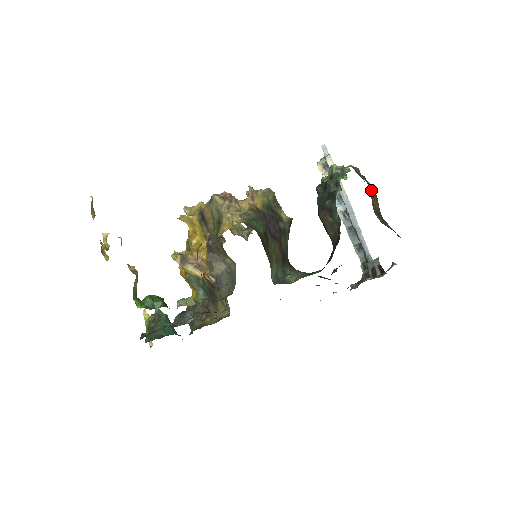
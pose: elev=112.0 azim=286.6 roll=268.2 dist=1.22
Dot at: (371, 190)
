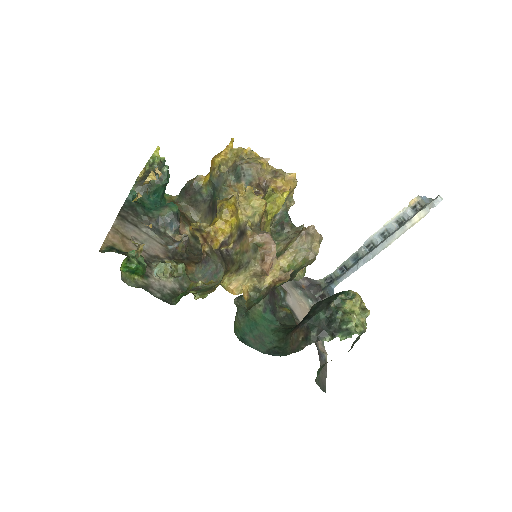
Dot at: occluded
